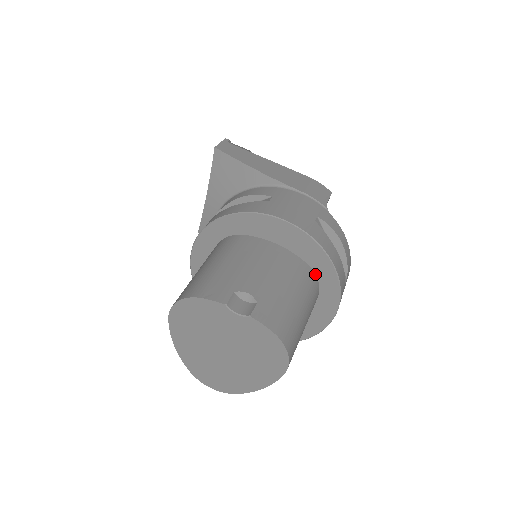
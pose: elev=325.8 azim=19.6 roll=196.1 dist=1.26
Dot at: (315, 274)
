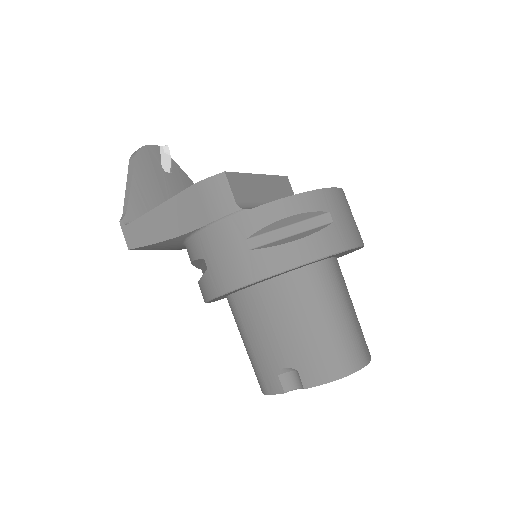
Dot at: (304, 266)
